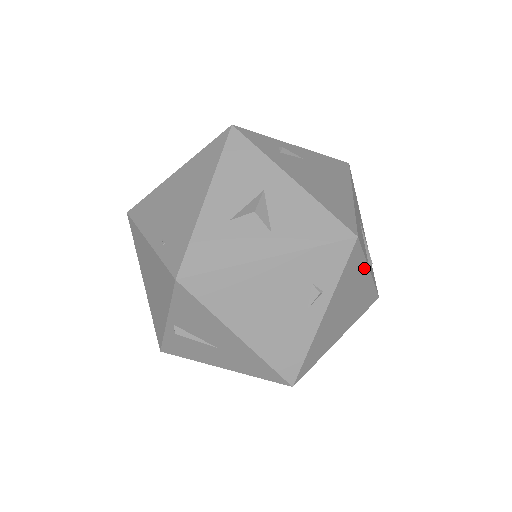
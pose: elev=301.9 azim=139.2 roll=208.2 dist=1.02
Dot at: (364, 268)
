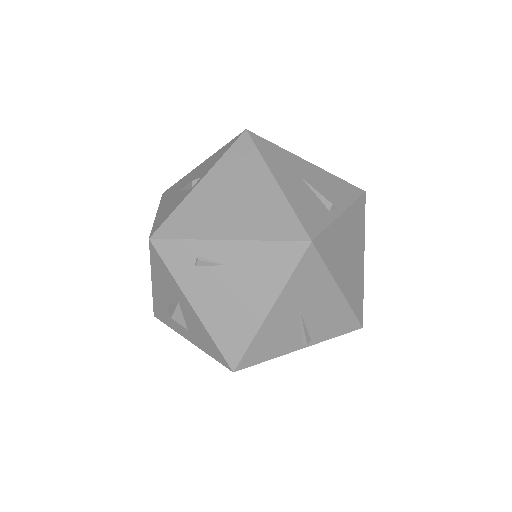
Dot at: (283, 354)
